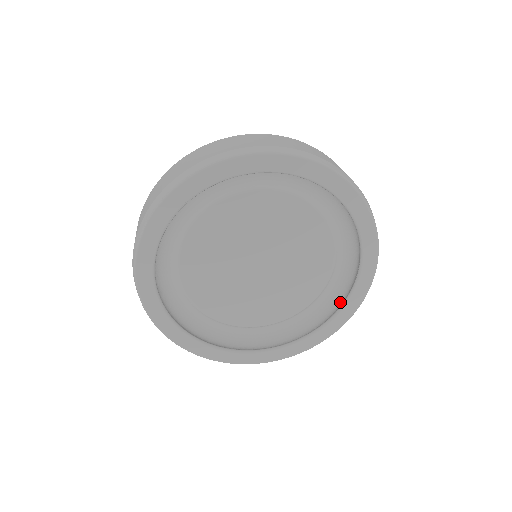
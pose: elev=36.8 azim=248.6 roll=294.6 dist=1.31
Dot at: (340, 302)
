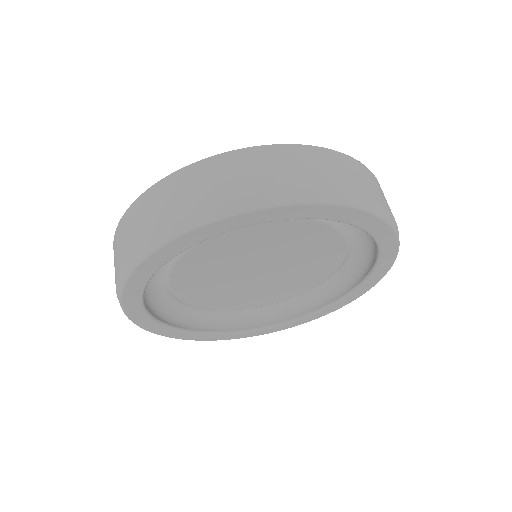
Dot at: (353, 281)
